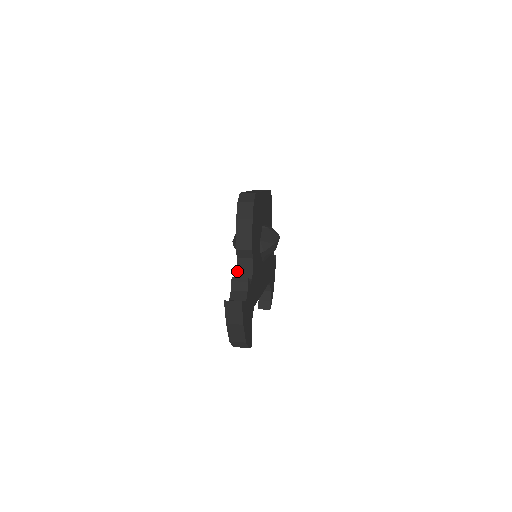
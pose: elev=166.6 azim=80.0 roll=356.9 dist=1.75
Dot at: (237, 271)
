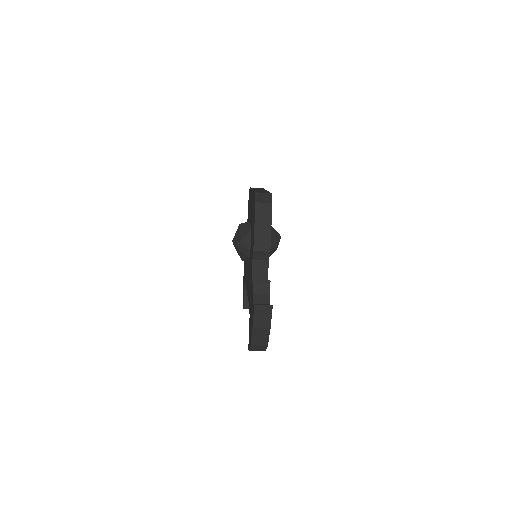
Dot at: (252, 273)
